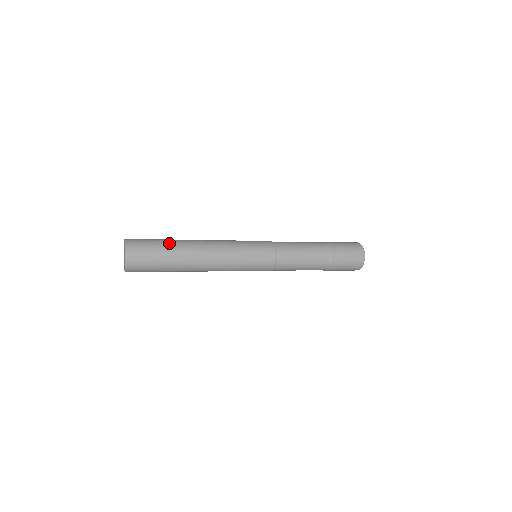
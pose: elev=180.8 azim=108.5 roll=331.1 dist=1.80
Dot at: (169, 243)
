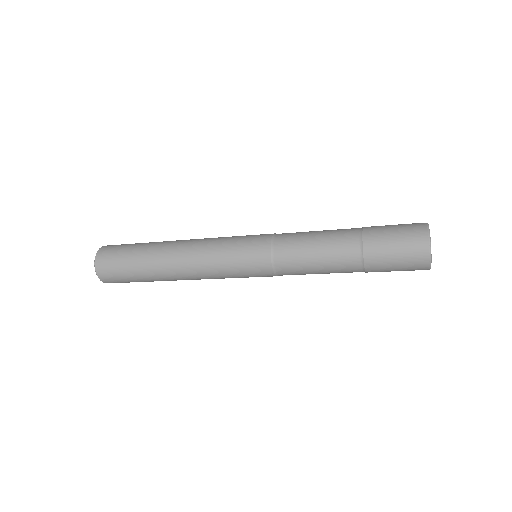
Dot at: (139, 250)
